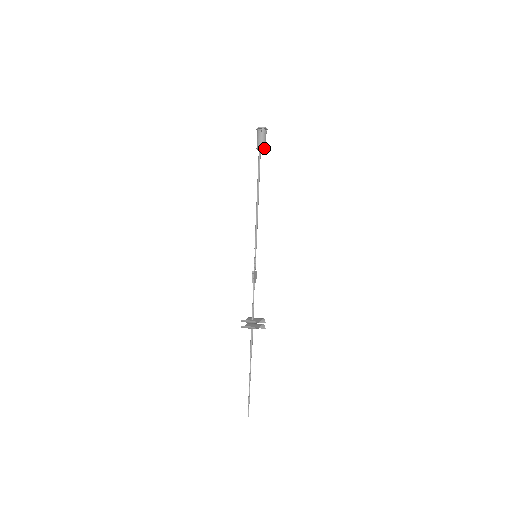
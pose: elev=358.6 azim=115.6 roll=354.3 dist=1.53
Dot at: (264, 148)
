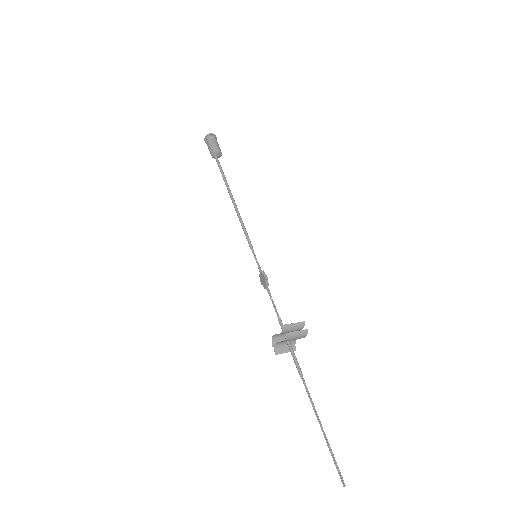
Dot at: (221, 153)
